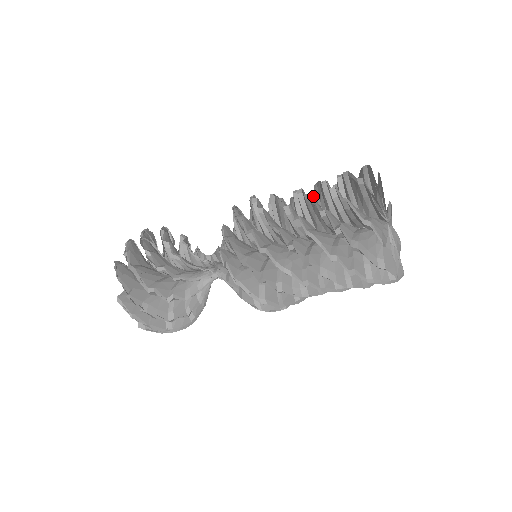
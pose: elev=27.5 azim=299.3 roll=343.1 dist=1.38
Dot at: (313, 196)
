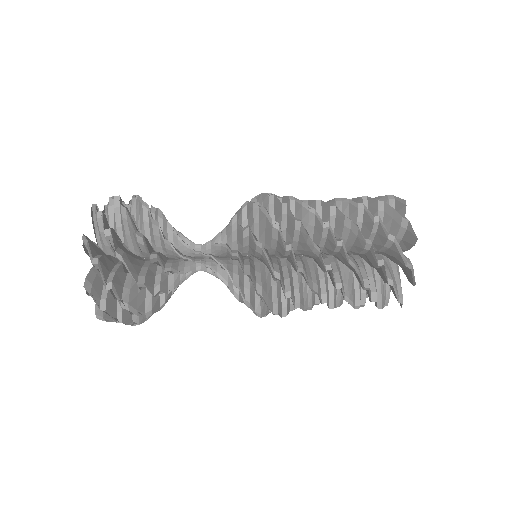
Dot at: (334, 214)
